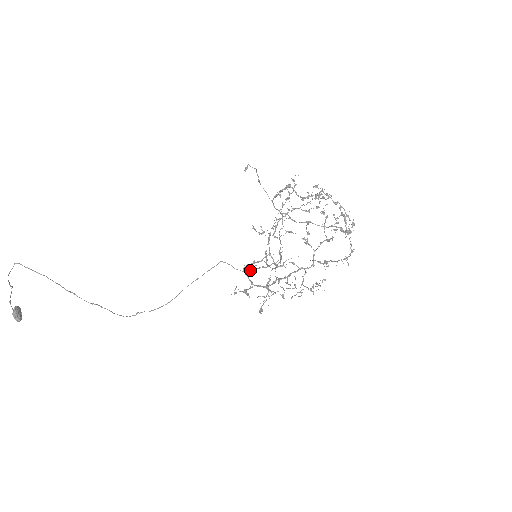
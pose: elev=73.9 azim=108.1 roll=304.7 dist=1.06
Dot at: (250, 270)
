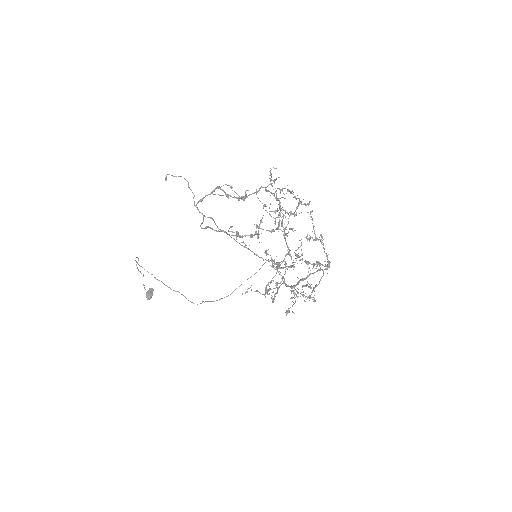
Dot at: occluded
